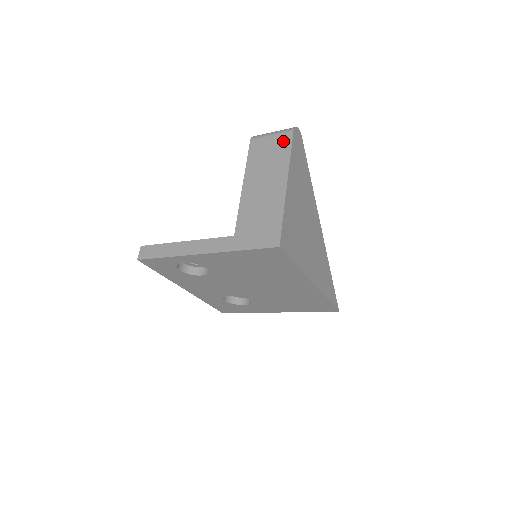
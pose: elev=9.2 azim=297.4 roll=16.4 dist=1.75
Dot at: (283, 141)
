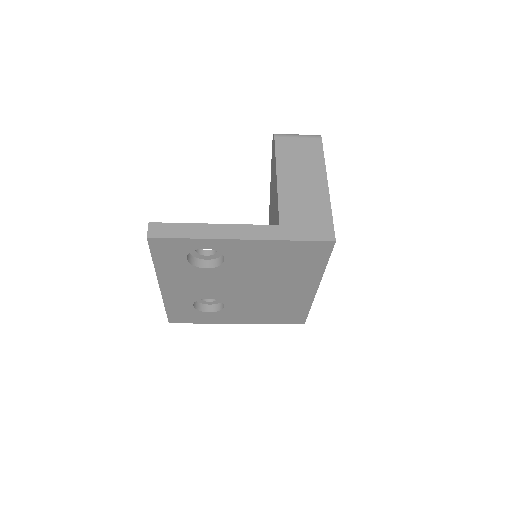
Dot at: (313, 145)
